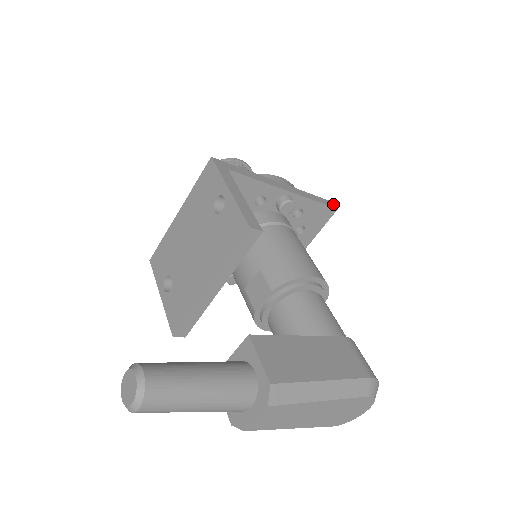
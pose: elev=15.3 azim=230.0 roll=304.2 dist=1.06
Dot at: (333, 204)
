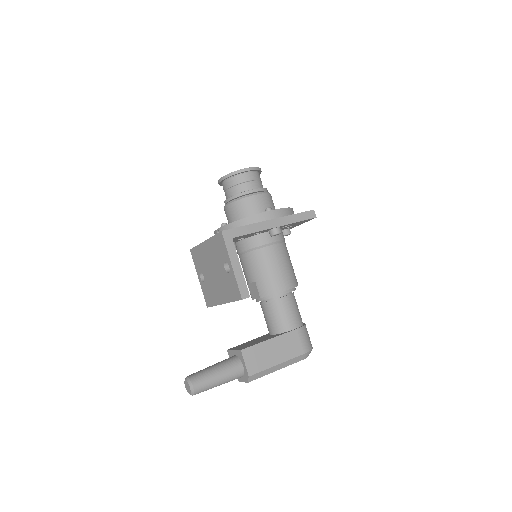
Dot at: (314, 213)
